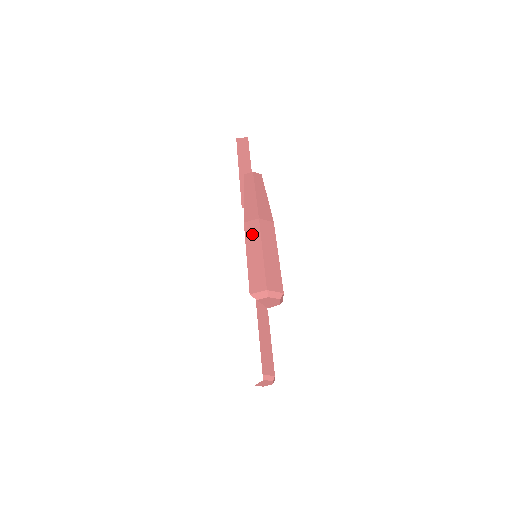
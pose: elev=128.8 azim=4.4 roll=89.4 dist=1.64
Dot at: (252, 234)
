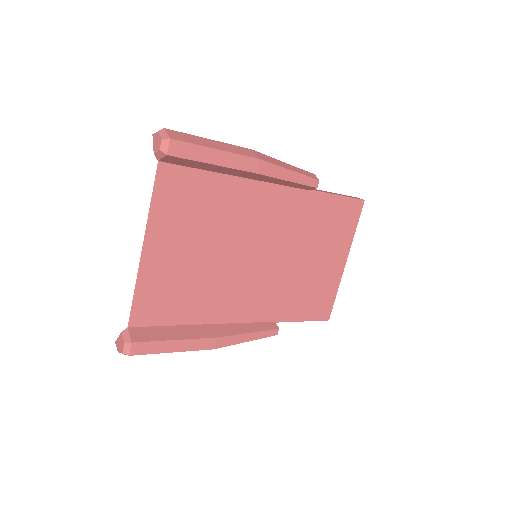
Dot at: occluded
